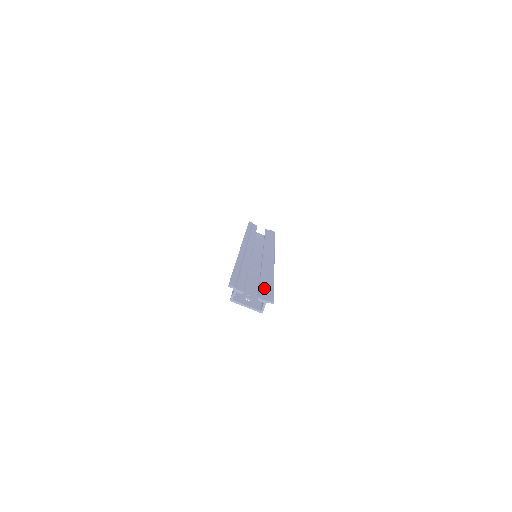
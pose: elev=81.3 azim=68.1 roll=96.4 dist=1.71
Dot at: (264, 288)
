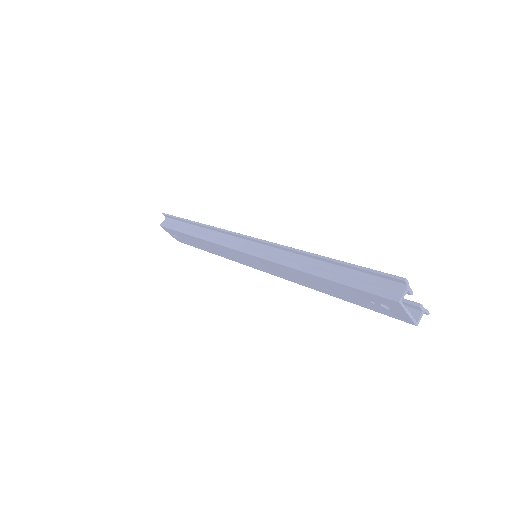
Dot at: occluded
